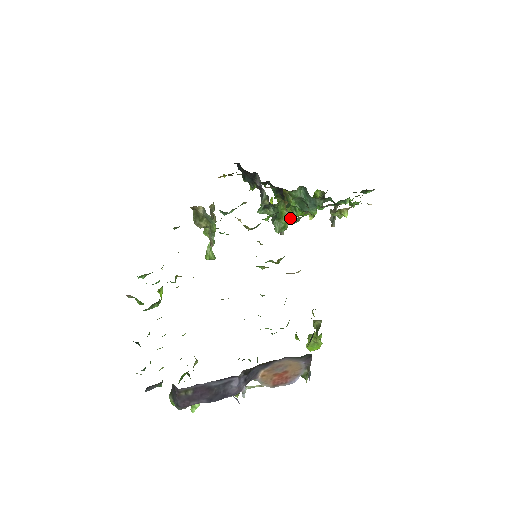
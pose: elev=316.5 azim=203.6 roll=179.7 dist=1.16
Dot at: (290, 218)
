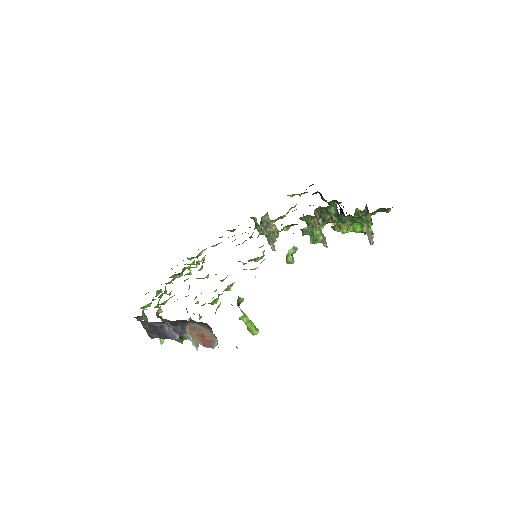
Dot at: occluded
